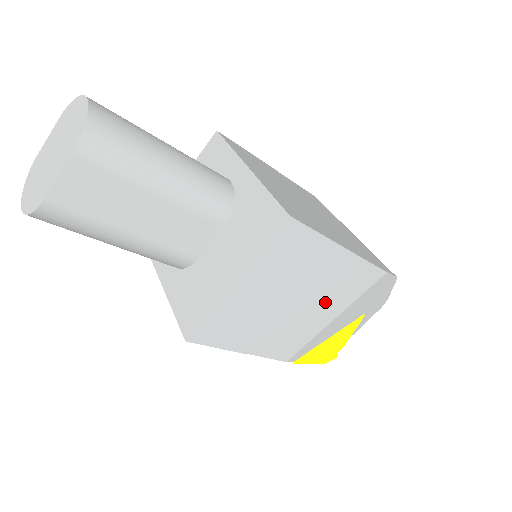
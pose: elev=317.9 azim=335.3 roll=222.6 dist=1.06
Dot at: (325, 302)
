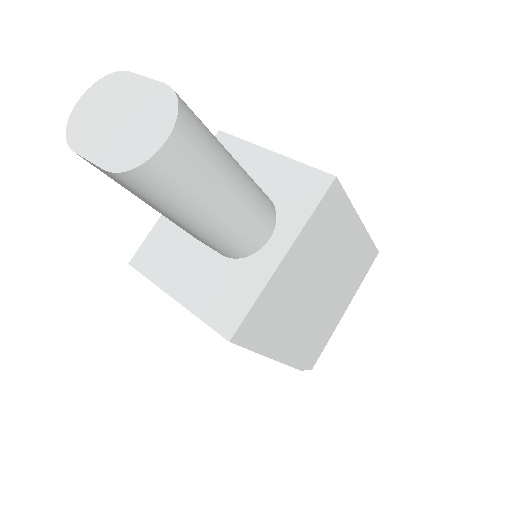
Dot at: occluded
